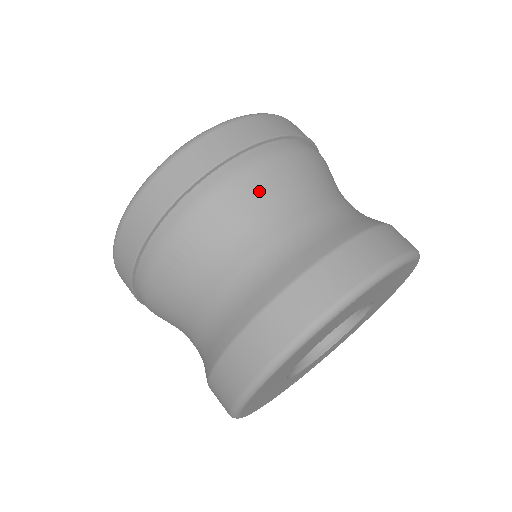
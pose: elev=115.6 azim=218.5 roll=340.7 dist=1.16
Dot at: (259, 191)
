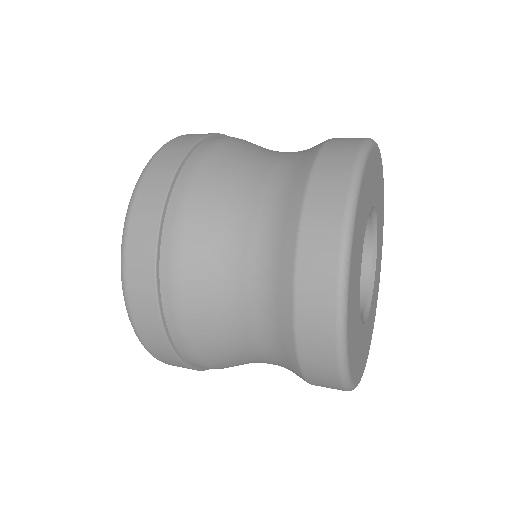
Dot at: (232, 156)
